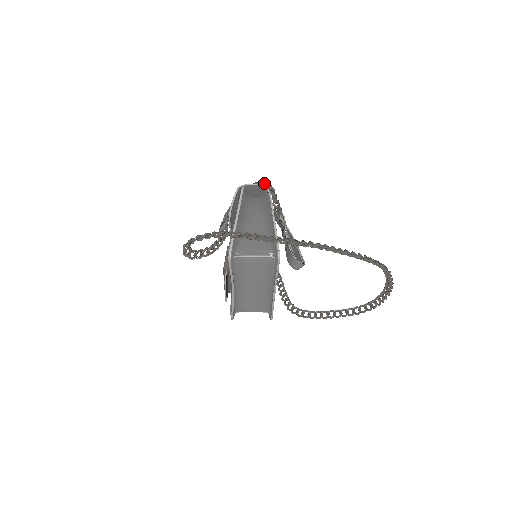
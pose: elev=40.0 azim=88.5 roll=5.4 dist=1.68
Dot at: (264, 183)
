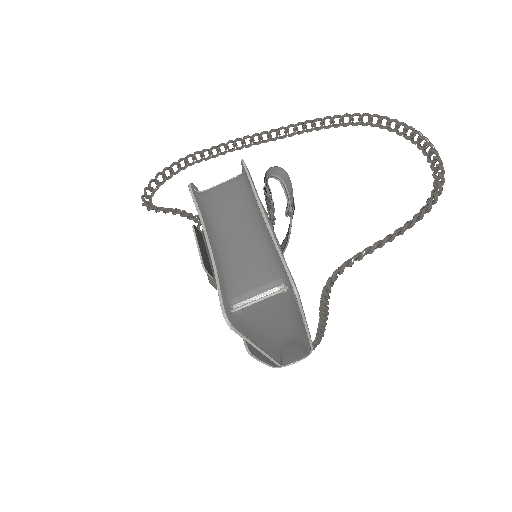
Dot at: occluded
